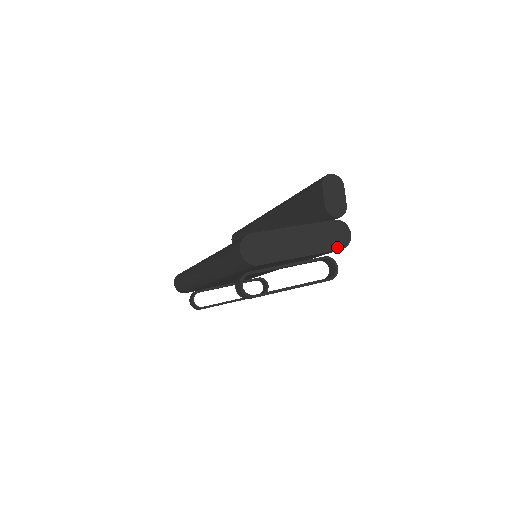
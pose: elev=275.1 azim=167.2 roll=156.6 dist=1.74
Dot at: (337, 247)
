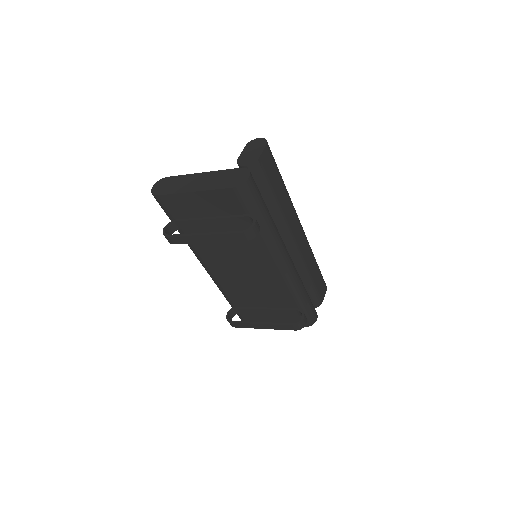
Dot at: (229, 186)
